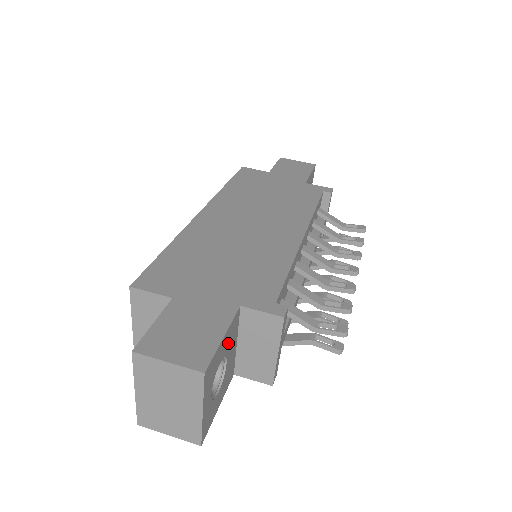
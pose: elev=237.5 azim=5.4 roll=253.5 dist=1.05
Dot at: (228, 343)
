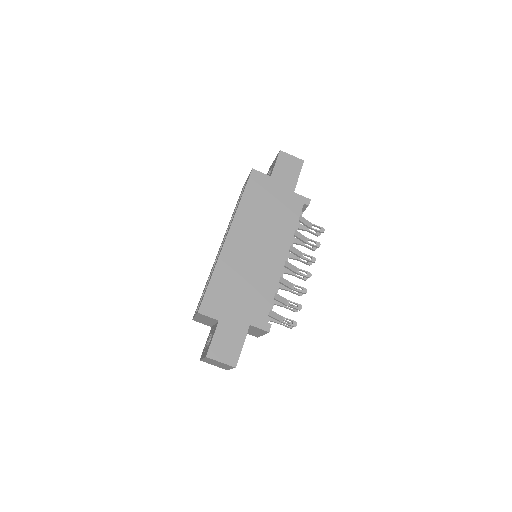
Dot at: occluded
